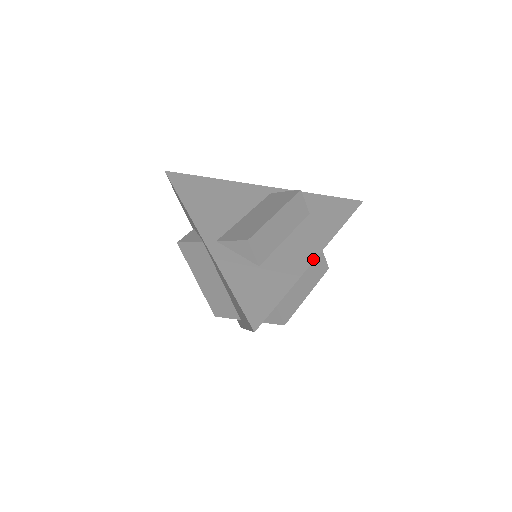
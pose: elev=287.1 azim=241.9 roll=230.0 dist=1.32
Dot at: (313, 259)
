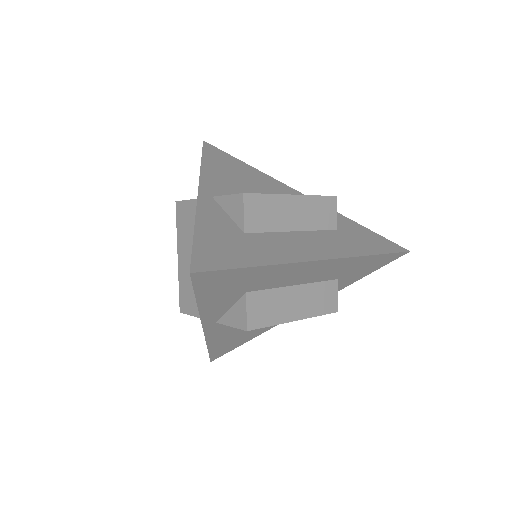
Dot at: (315, 259)
